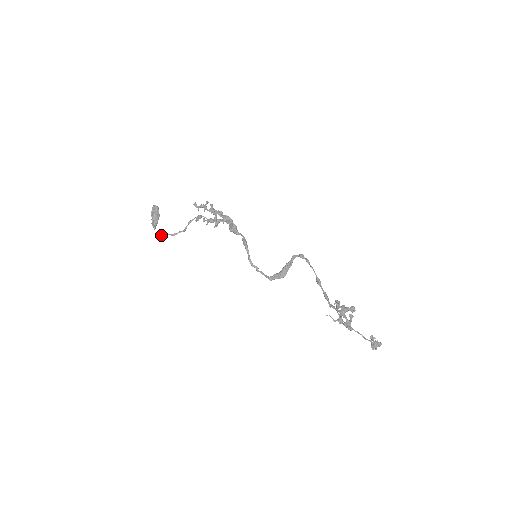
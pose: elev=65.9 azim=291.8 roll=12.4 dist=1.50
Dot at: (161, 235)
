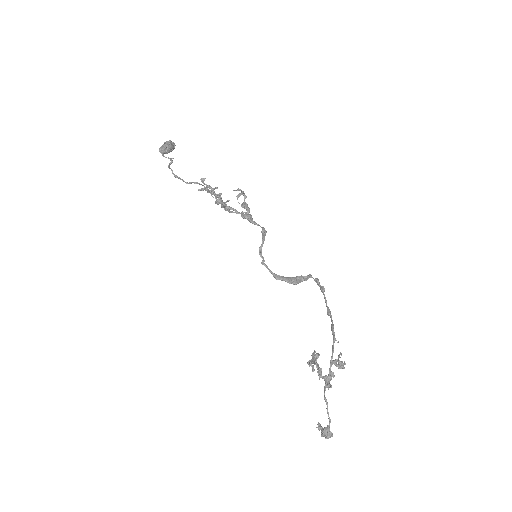
Dot at: (172, 160)
